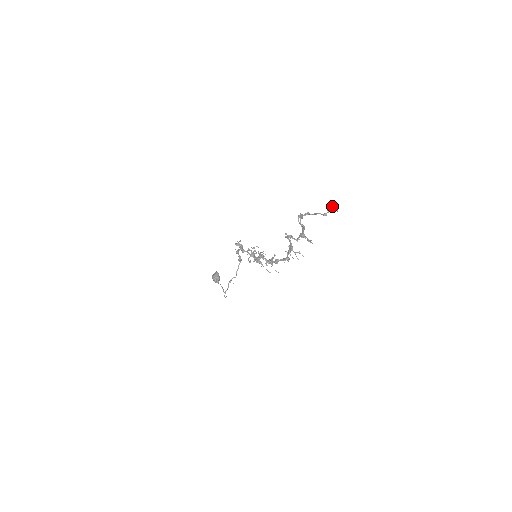
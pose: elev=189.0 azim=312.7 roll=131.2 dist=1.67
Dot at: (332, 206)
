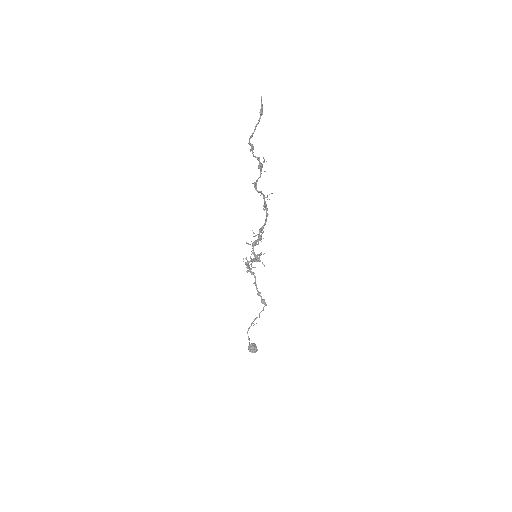
Dot at: (261, 106)
